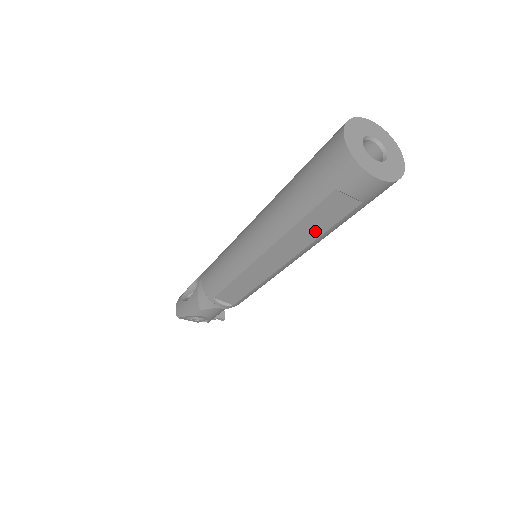
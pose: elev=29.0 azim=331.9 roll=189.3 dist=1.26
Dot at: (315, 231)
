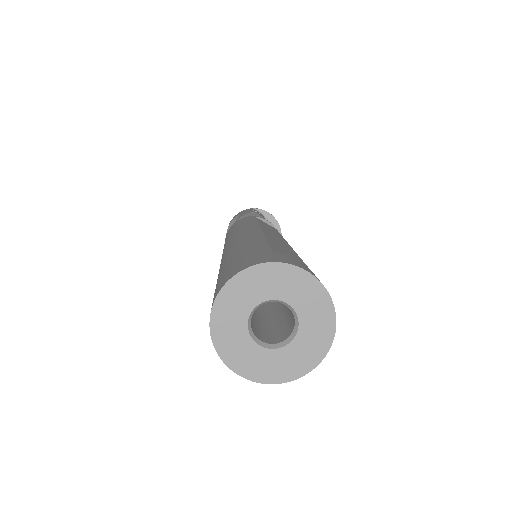
Dot at: occluded
